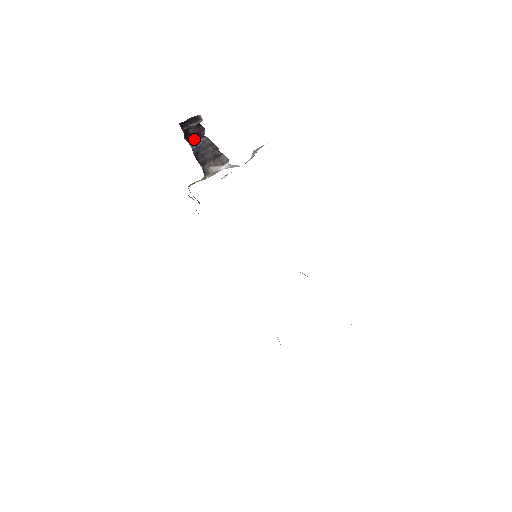
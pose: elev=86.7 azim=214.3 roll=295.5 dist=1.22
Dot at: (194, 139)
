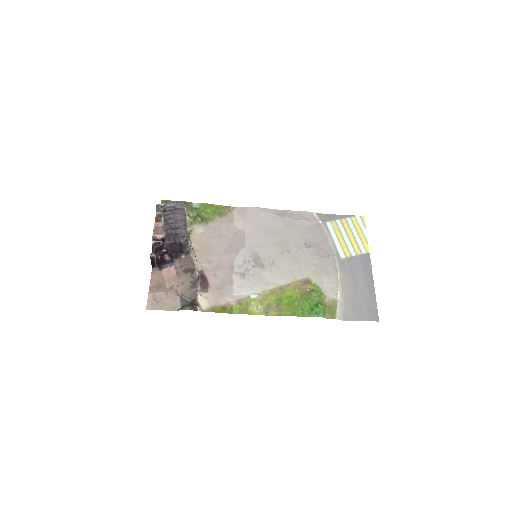
Dot at: (165, 261)
